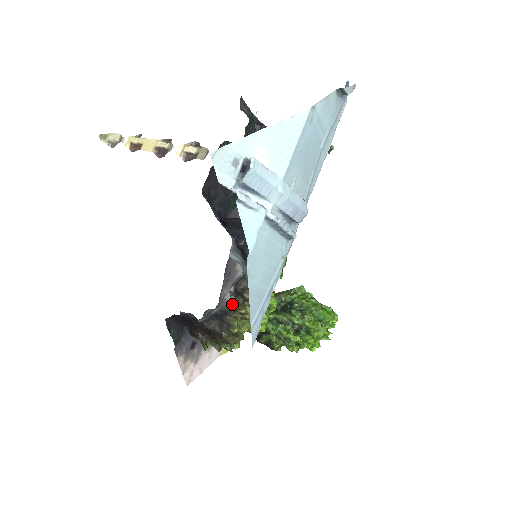
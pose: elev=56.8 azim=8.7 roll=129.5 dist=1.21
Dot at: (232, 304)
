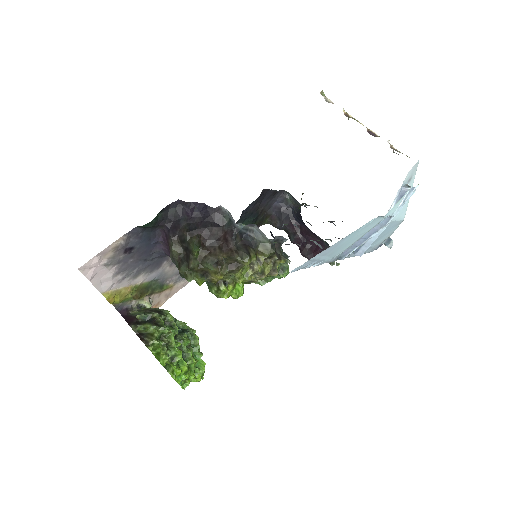
Dot at: (269, 244)
